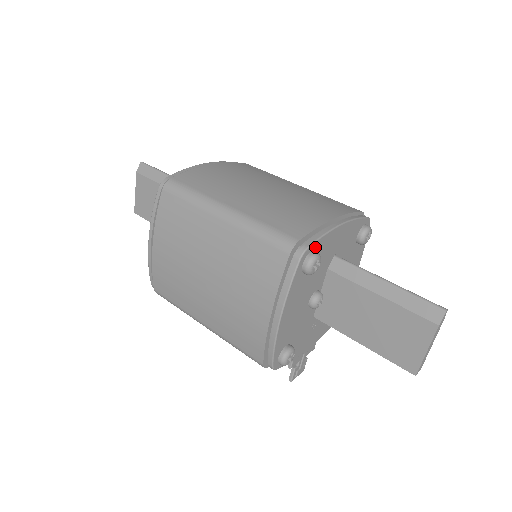
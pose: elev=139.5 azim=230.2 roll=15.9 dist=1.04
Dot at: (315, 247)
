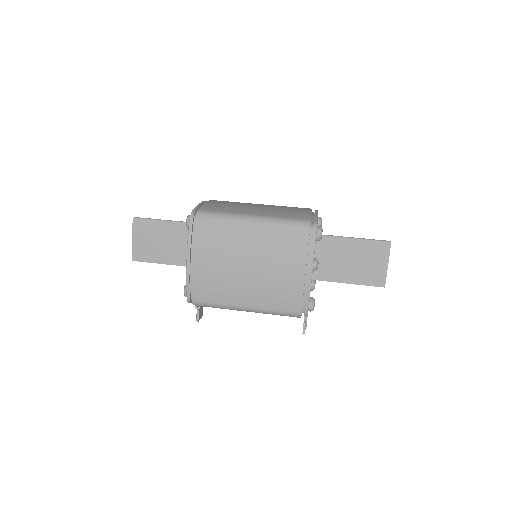
Dot at: occluded
